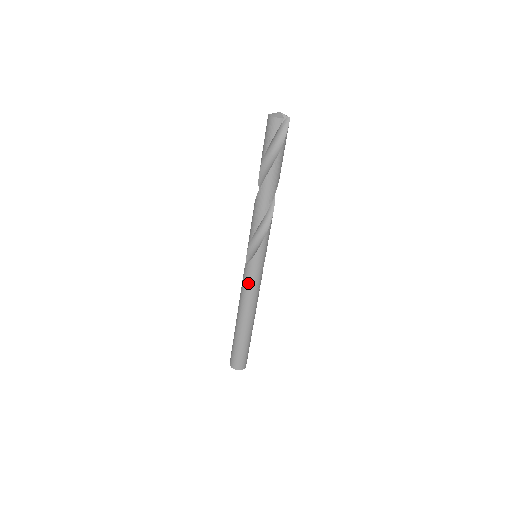
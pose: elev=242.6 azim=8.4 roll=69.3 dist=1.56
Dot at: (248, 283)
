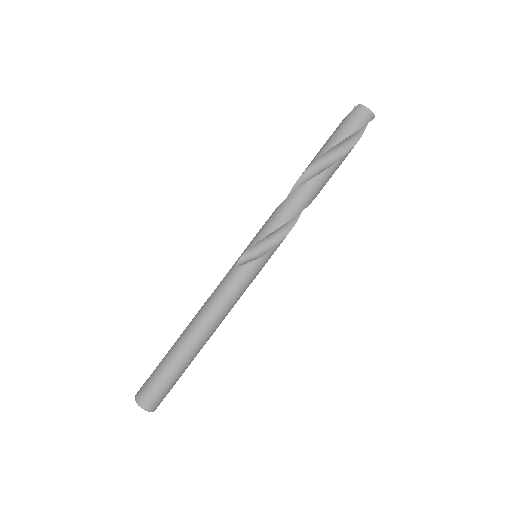
Dot at: (237, 288)
